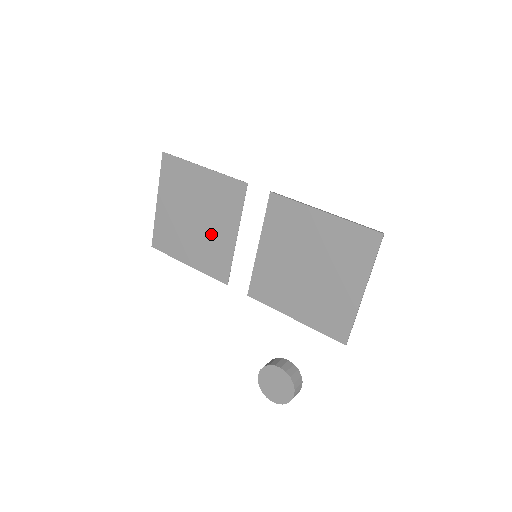
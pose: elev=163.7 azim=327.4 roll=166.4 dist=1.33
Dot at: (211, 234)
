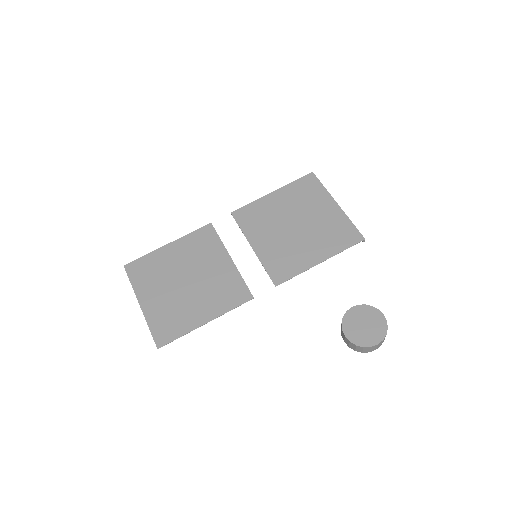
Dot at: (209, 278)
